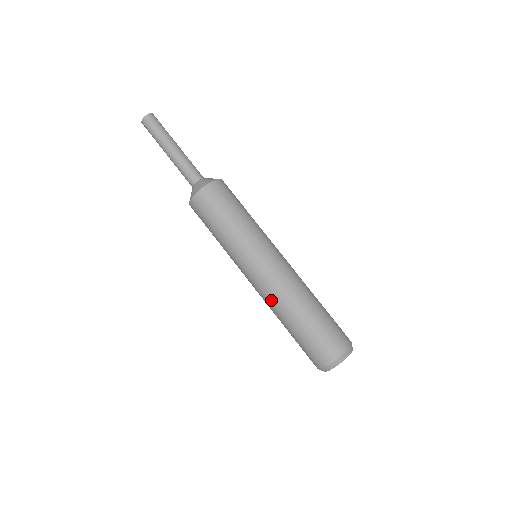
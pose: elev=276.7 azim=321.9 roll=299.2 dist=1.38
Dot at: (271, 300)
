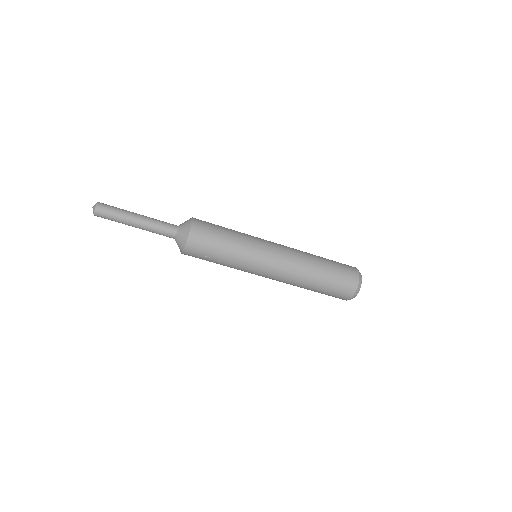
Dot at: (289, 282)
